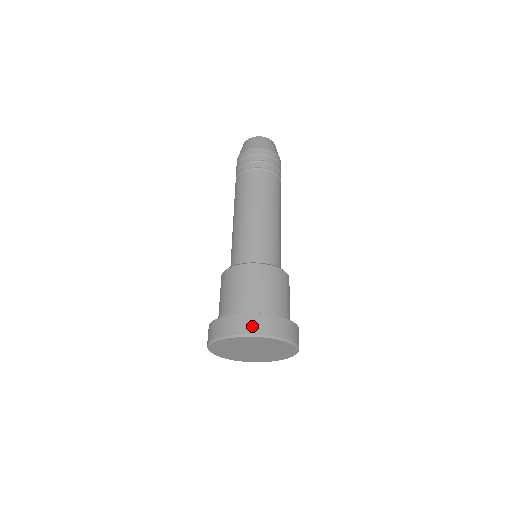
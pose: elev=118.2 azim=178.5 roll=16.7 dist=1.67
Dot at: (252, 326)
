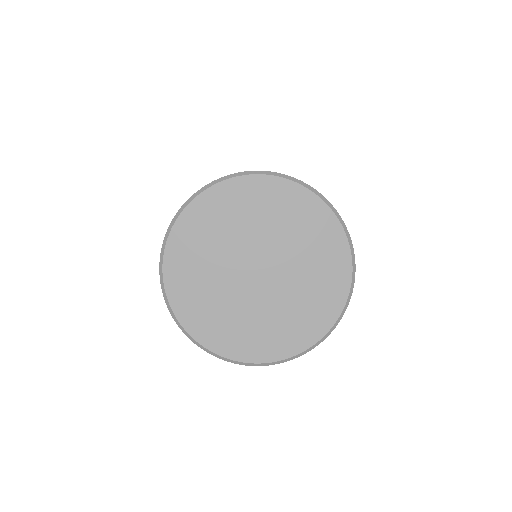
Dot at: occluded
